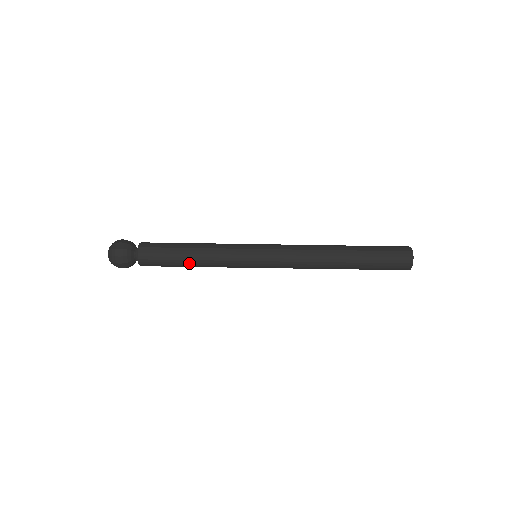
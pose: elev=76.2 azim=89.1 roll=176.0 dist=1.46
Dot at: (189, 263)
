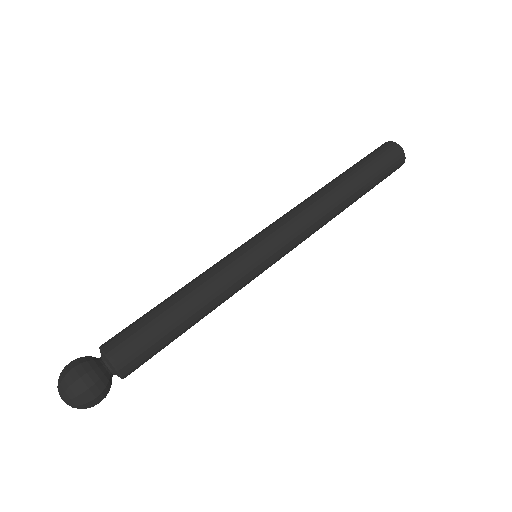
Dot at: (190, 322)
